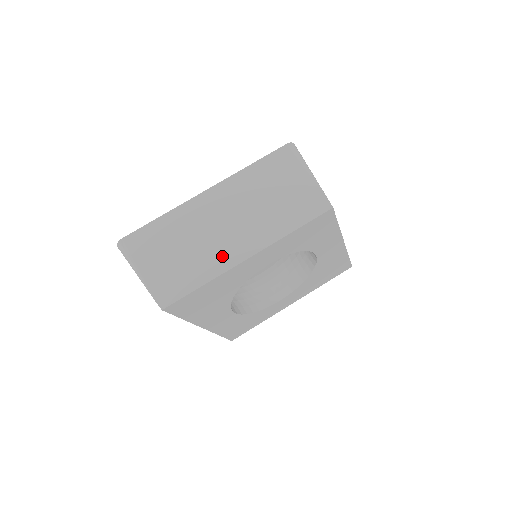
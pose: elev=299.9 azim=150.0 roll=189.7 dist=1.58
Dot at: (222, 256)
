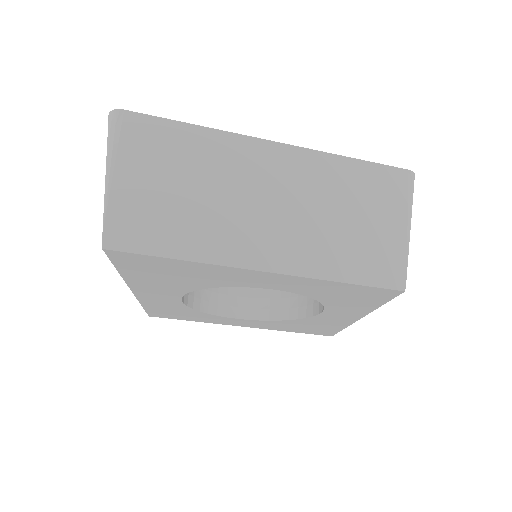
Dot at: (234, 242)
